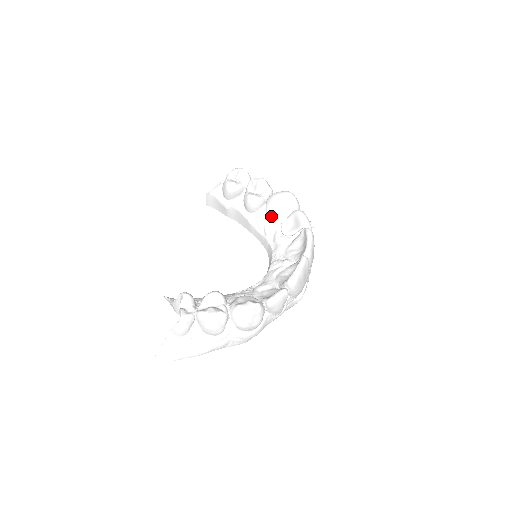
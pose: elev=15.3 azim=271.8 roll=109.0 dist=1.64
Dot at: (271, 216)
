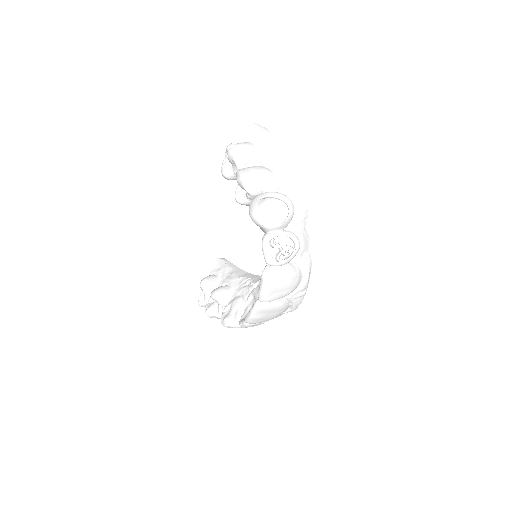
Dot at: occluded
